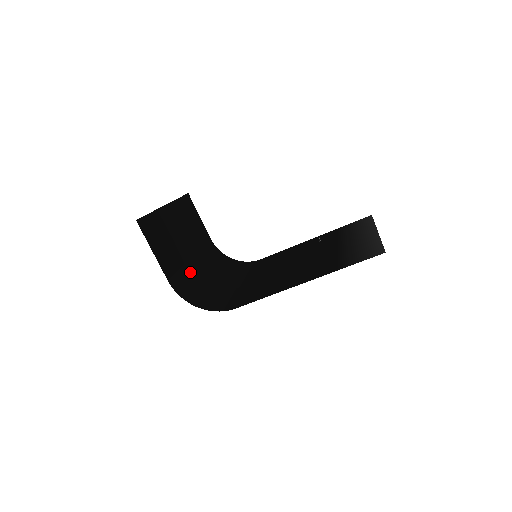
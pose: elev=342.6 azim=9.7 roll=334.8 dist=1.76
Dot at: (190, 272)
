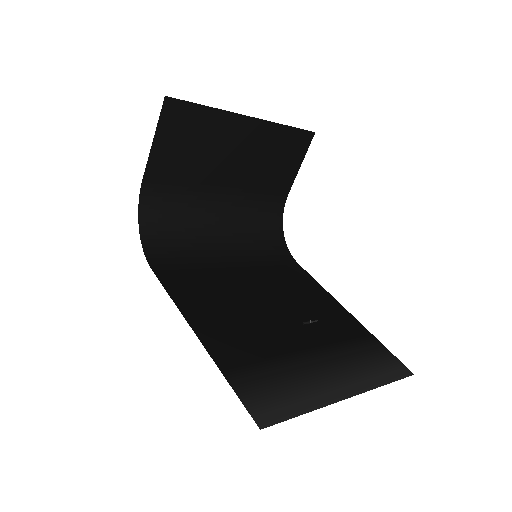
Dot at: (196, 196)
